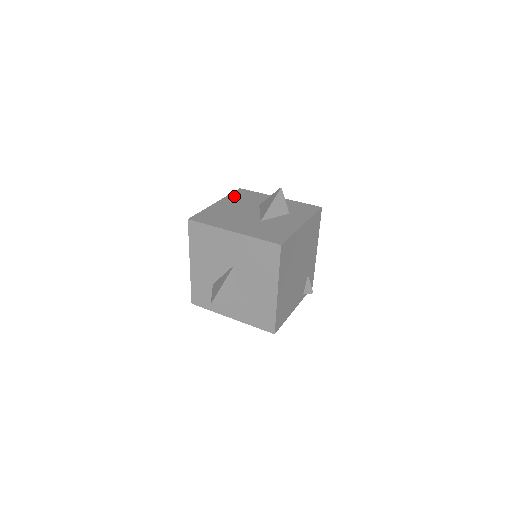
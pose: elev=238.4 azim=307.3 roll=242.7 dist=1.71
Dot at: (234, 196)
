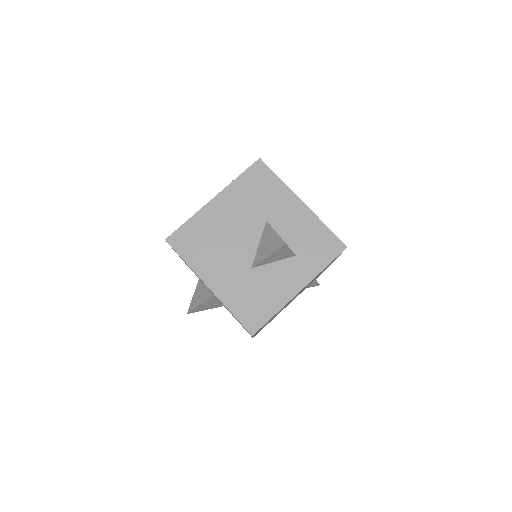
Dot at: (243, 184)
